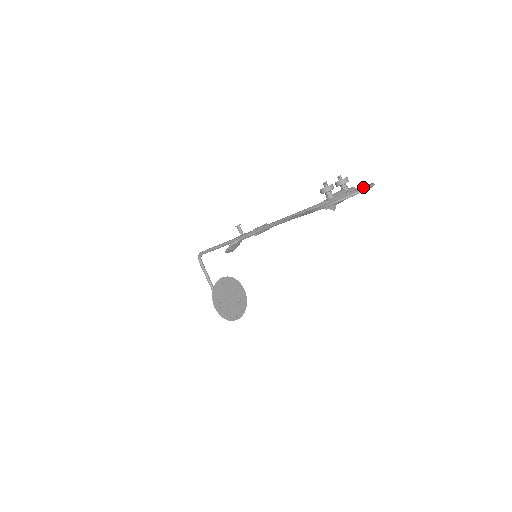
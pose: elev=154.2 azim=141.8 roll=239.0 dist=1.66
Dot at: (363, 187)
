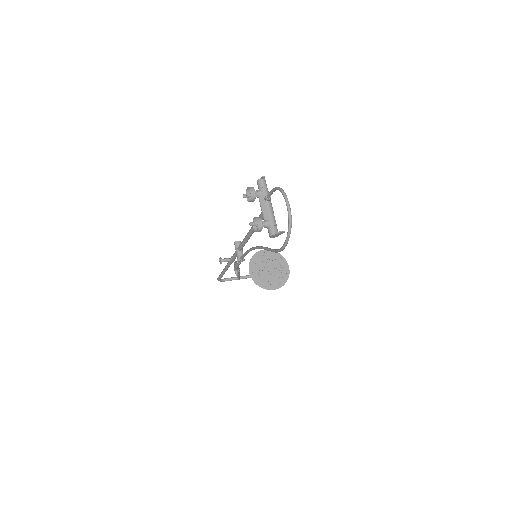
Dot at: (274, 191)
